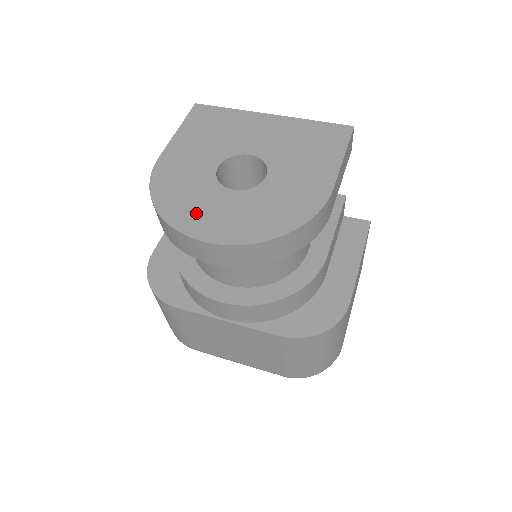
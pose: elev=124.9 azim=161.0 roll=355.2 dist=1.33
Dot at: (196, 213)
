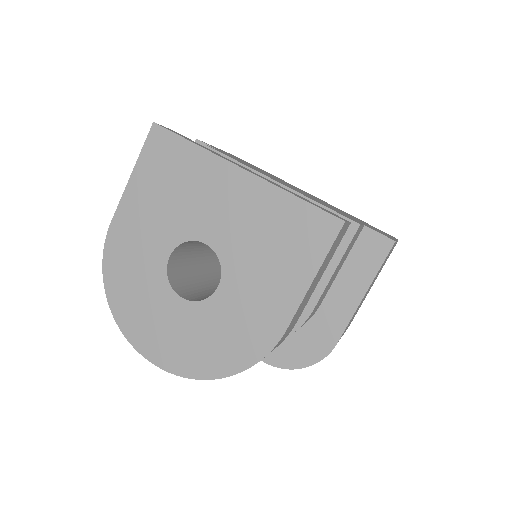
Dot at: (144, 321)
